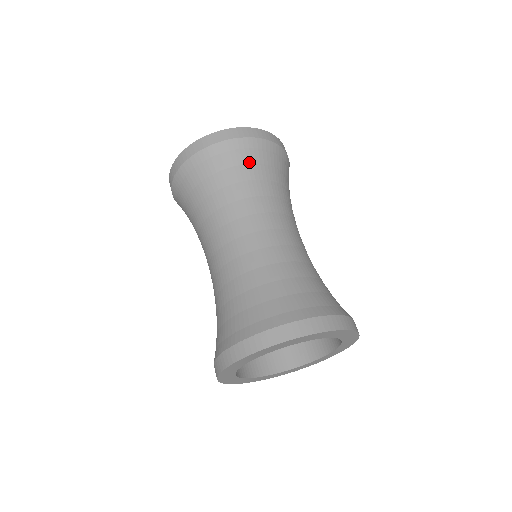
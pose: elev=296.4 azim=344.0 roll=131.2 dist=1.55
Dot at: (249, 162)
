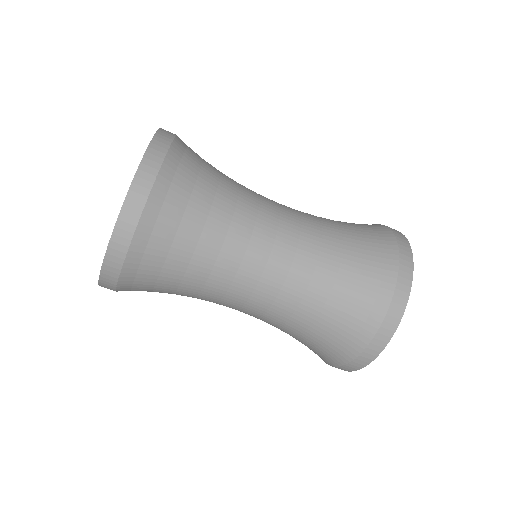
Dot at: (193, 181)
